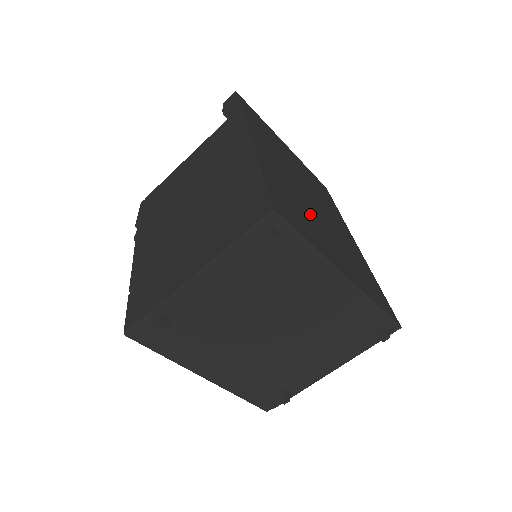
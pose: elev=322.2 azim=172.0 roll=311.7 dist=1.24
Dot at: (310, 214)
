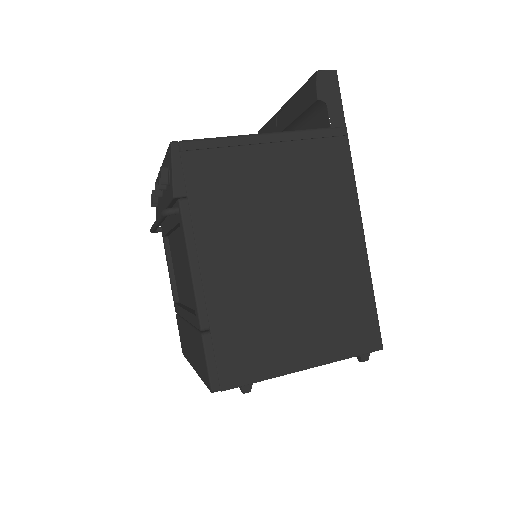
Dot at: occluded
